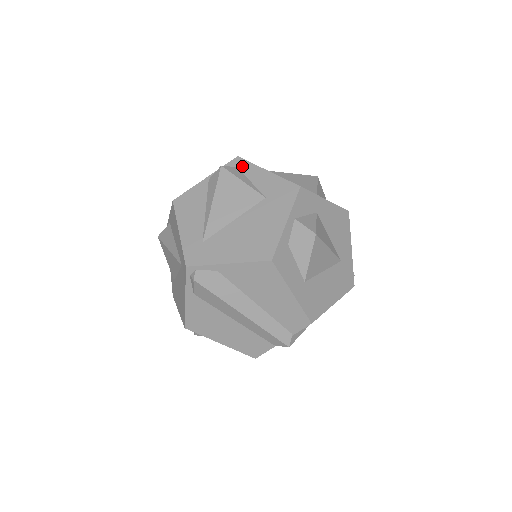
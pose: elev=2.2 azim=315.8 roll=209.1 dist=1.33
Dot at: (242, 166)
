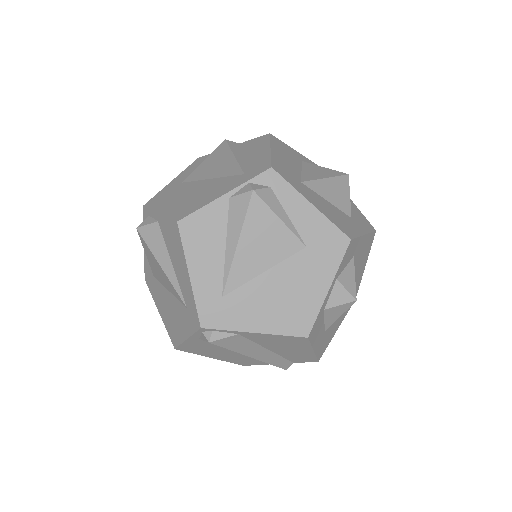
Dot at: (277, 187)
